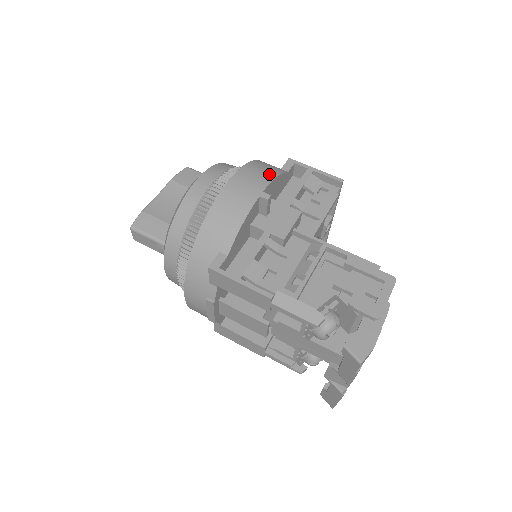
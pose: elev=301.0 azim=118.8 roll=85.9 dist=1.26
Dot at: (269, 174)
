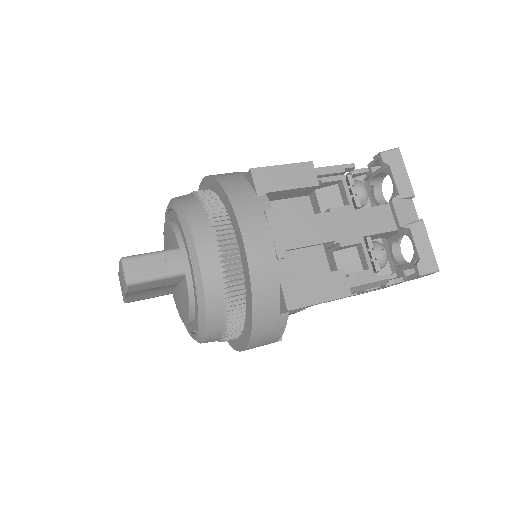
Dot at: occluded
